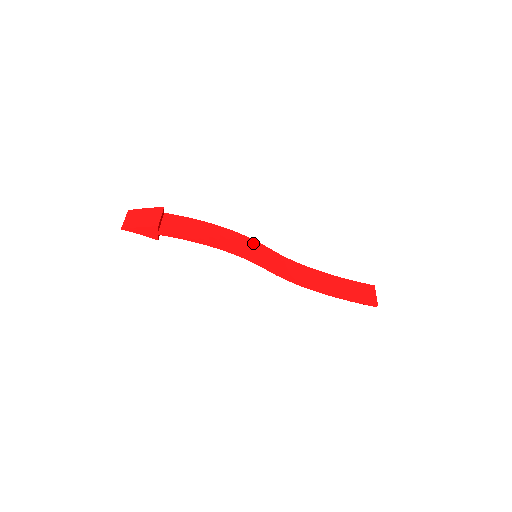
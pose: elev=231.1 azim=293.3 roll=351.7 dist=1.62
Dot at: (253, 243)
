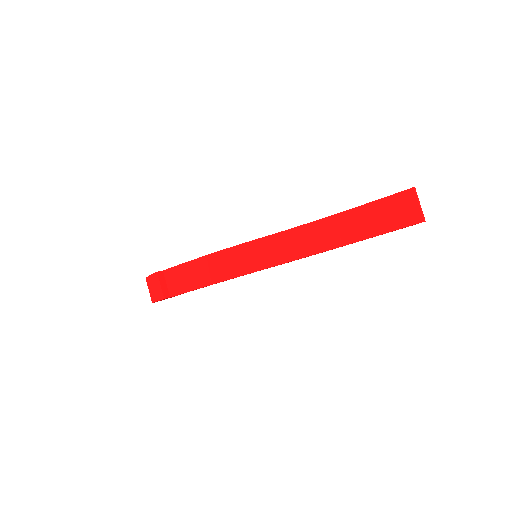
Dot at: (243, 249)
